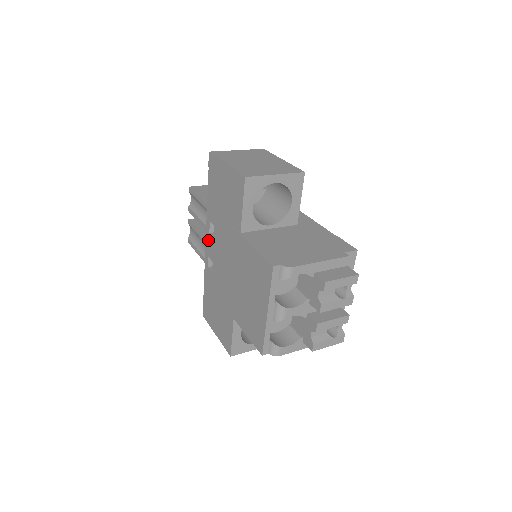
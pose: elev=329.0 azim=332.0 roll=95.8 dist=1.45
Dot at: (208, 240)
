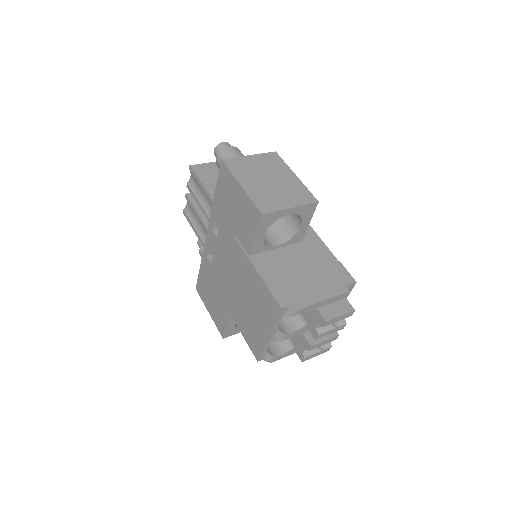
Dot at: (210, 234)
